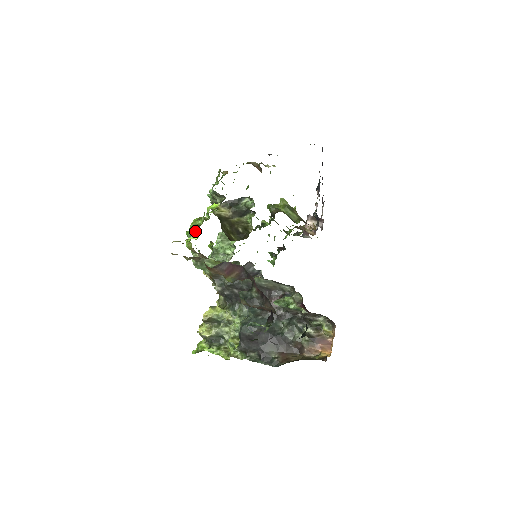
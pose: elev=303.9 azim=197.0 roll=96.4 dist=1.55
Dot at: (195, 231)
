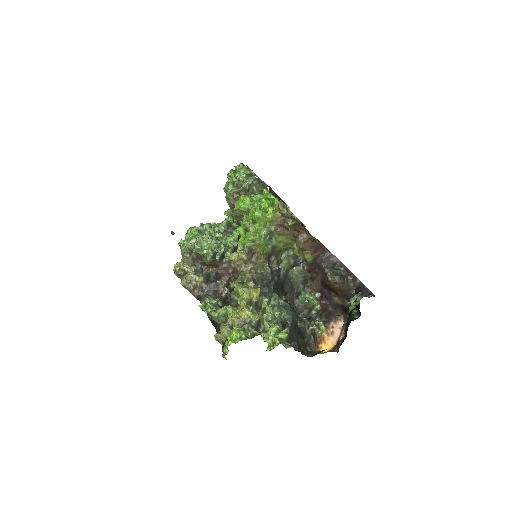
Dot at: (274, 203)
